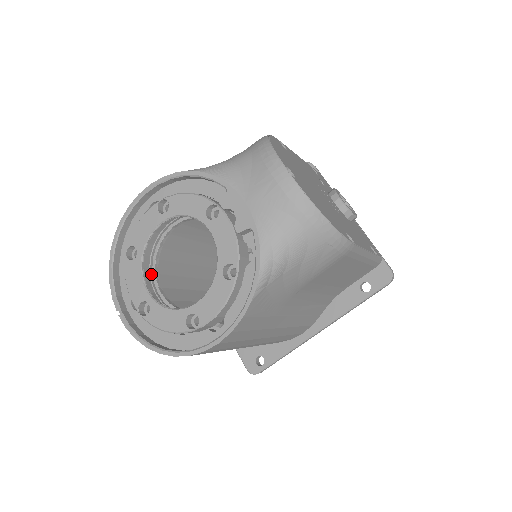
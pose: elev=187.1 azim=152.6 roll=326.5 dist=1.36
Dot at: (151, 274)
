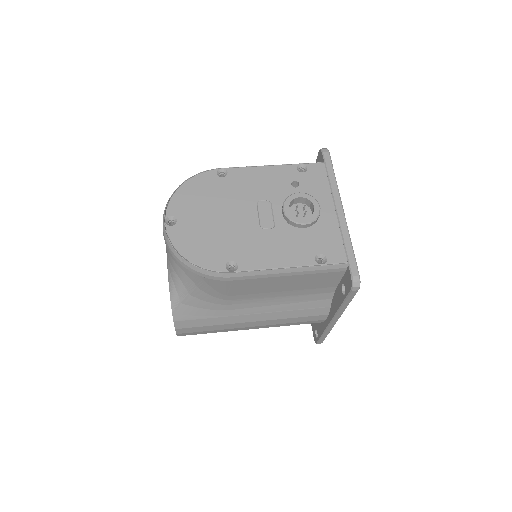
Dot at: occluded
